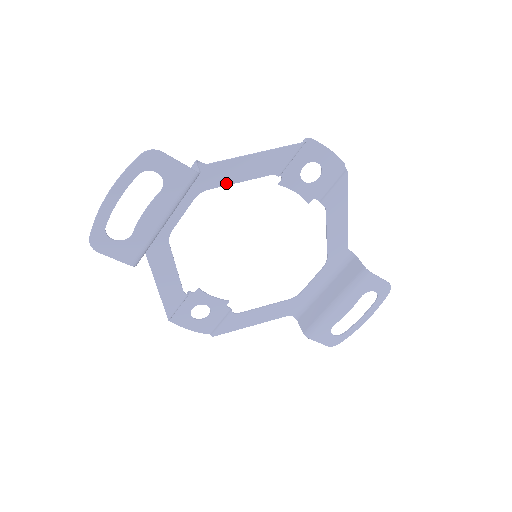
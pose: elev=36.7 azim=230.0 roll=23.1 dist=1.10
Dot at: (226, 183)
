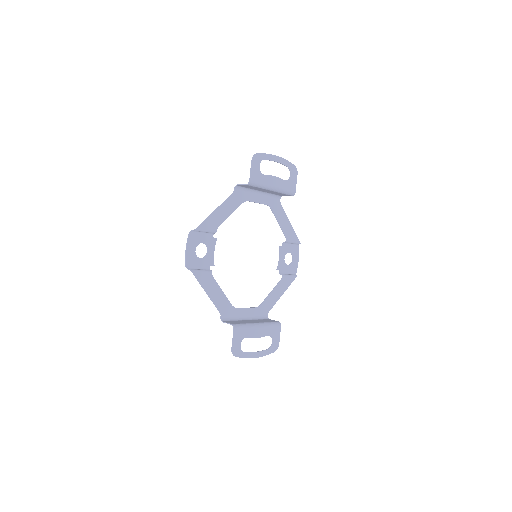
Dot at: (276, 217)
